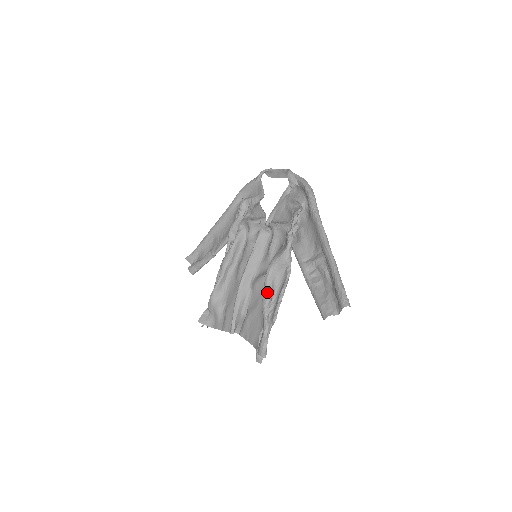
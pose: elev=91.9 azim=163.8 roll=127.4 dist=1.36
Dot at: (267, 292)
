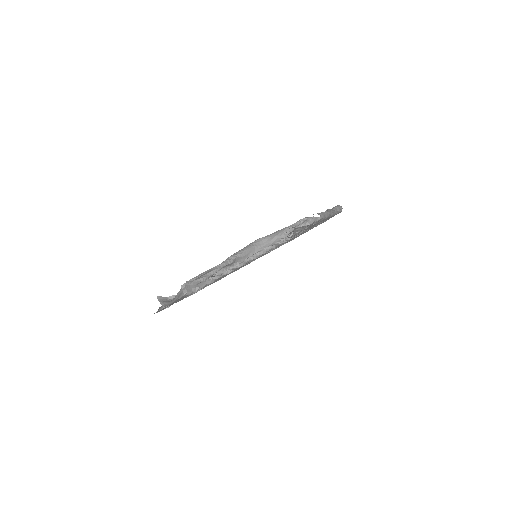
Dot at: (245, 248)
